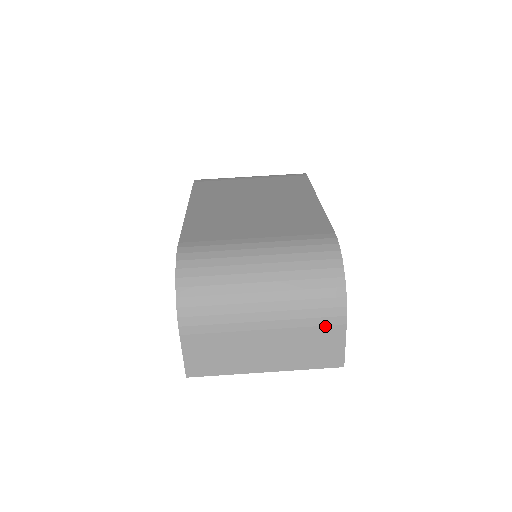
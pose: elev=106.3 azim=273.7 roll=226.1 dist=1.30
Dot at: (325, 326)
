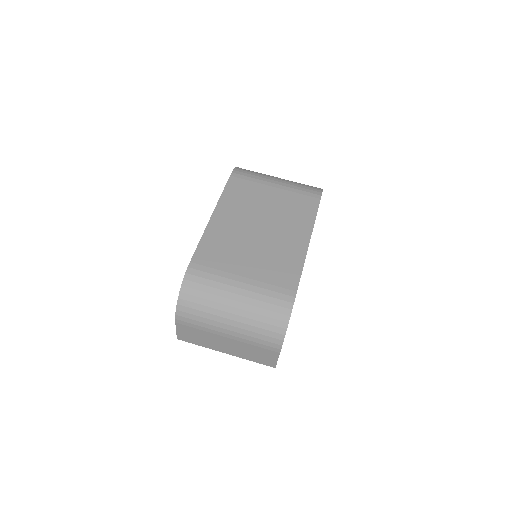
Dot at: (266, 349)
